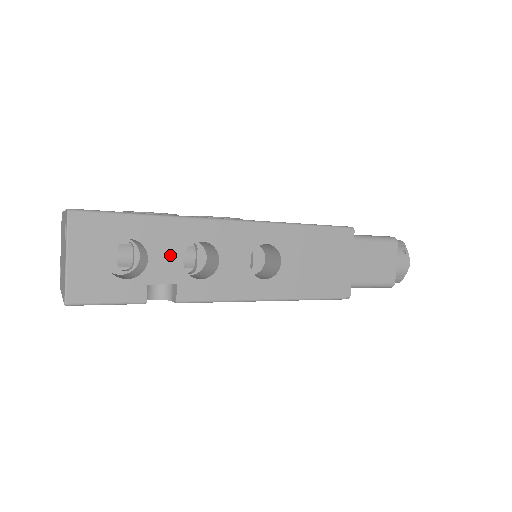
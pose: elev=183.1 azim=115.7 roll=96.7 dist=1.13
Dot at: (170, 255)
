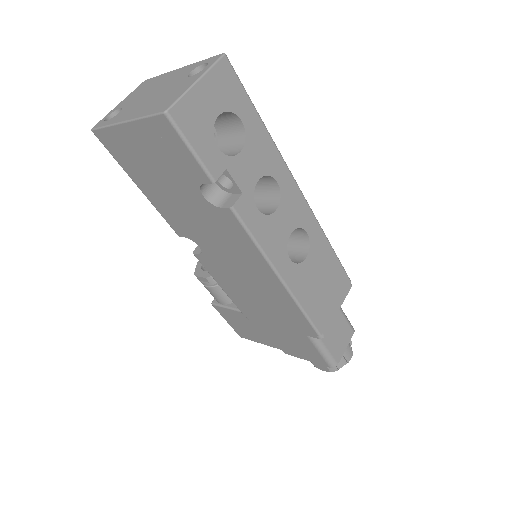
Dot at: (254, 166)
